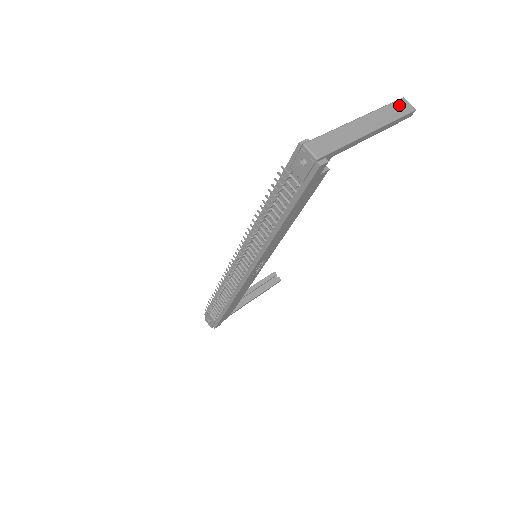
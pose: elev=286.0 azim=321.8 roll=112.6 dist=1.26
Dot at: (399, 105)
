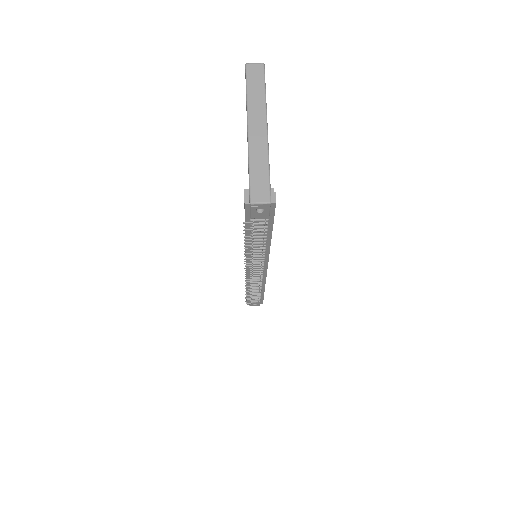
Dot at: (252, 77)
